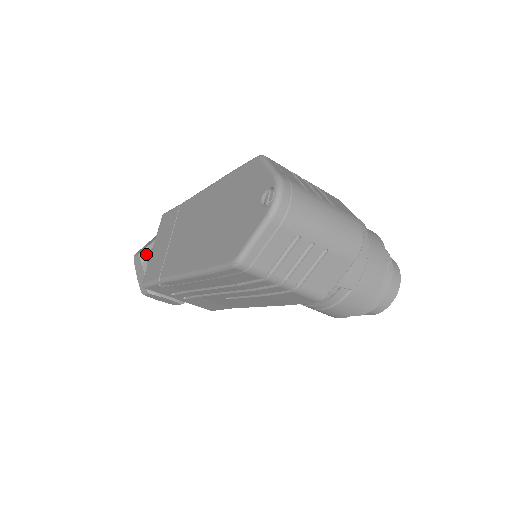
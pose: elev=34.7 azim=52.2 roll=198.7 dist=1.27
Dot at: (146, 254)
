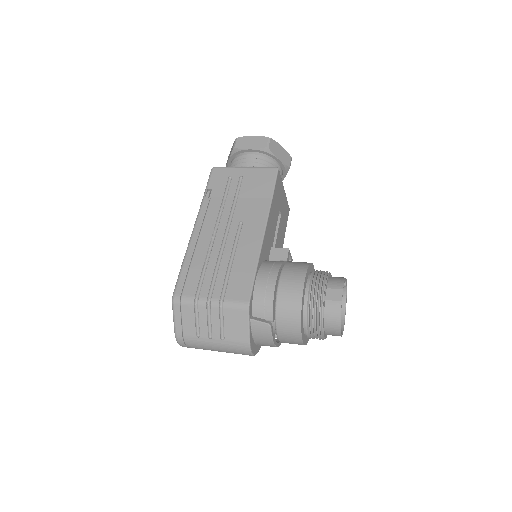
Dot at: occluded
